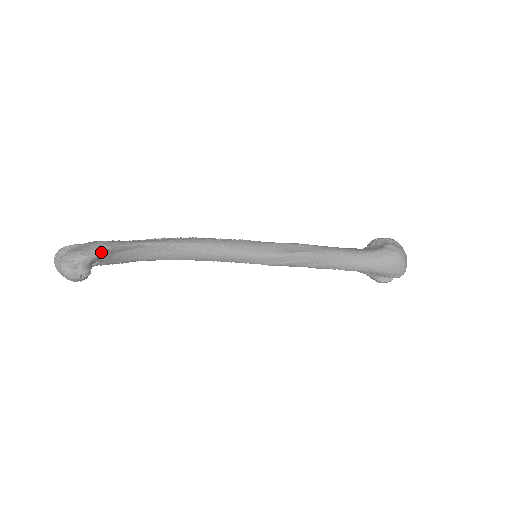
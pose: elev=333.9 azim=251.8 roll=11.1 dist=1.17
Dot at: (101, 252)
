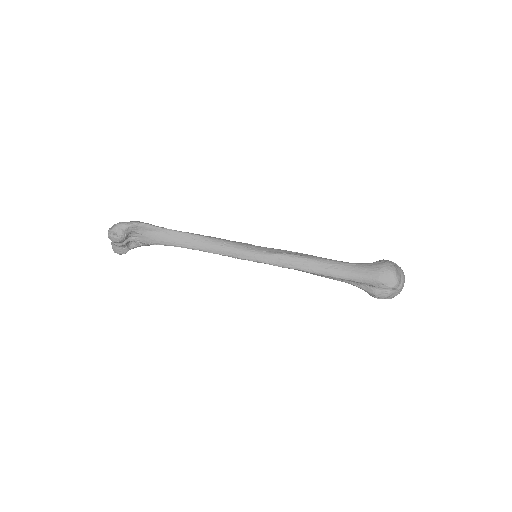
Dot at: (135, 224)
